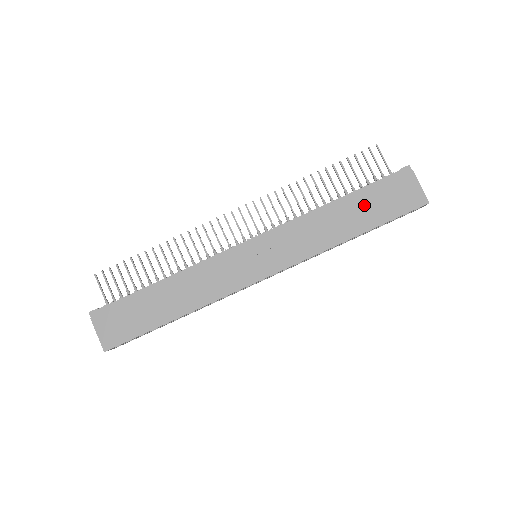
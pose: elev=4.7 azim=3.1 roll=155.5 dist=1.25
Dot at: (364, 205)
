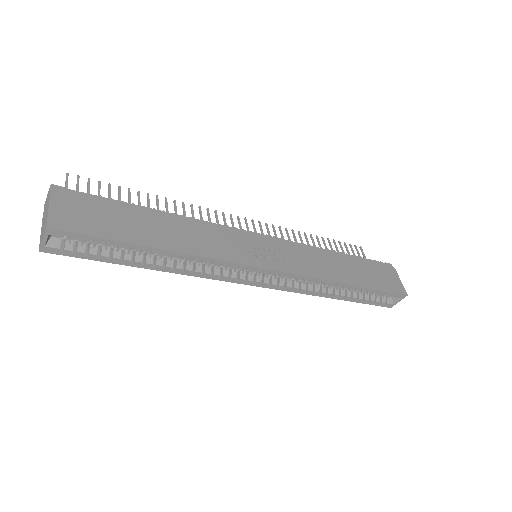
Dot at: (360, 267)
